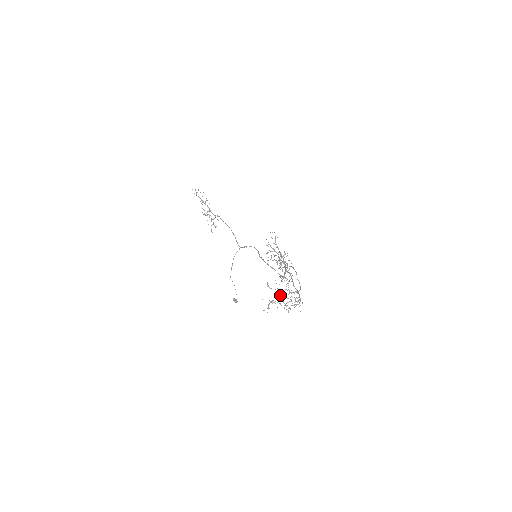
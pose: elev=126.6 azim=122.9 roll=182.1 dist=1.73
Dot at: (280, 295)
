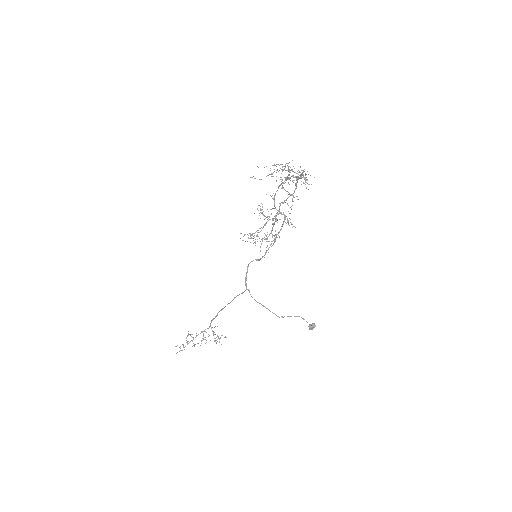
Dot at: occluded
